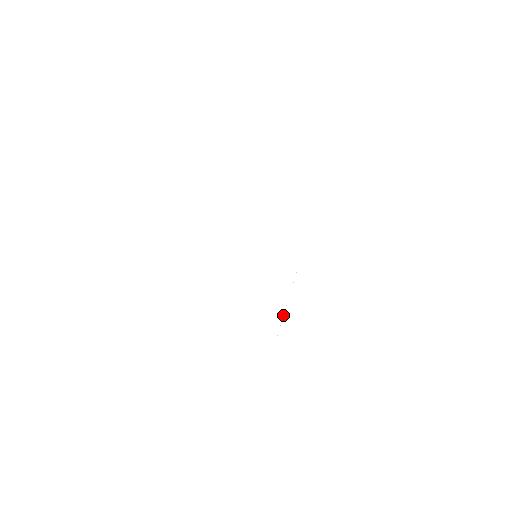
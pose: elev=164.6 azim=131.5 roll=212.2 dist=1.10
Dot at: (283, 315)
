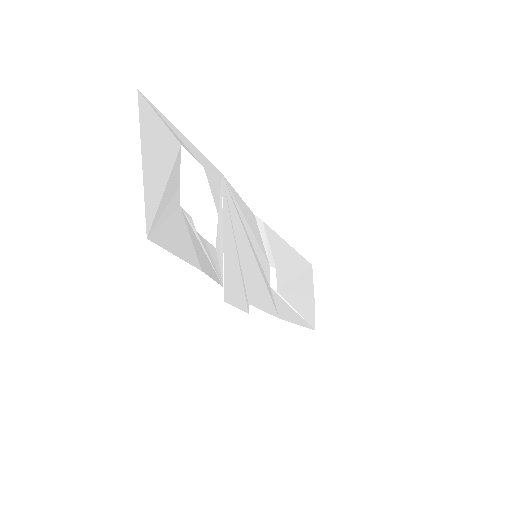
Dot at: (223, 267)
